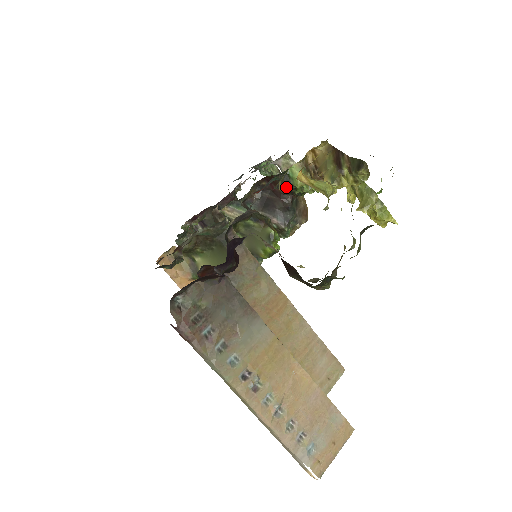
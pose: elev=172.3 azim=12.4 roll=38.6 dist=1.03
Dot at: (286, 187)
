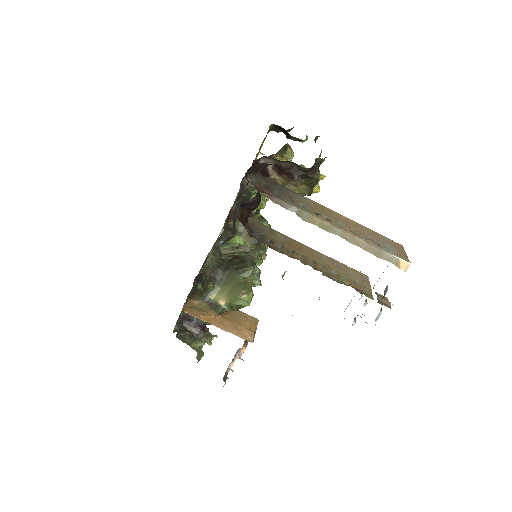
Dot at: occluded
